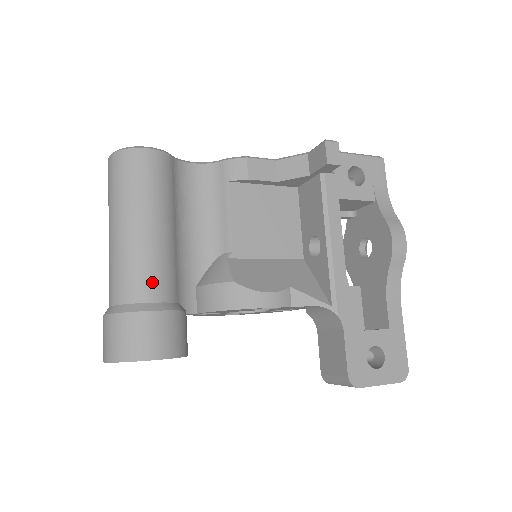
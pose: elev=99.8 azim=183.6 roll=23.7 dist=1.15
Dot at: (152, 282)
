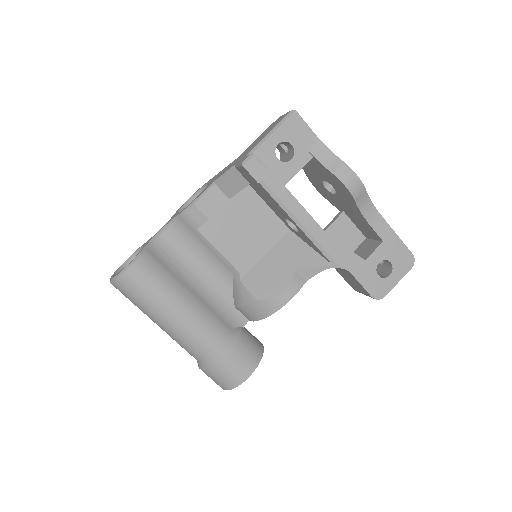
Dot at: (210, 340)
